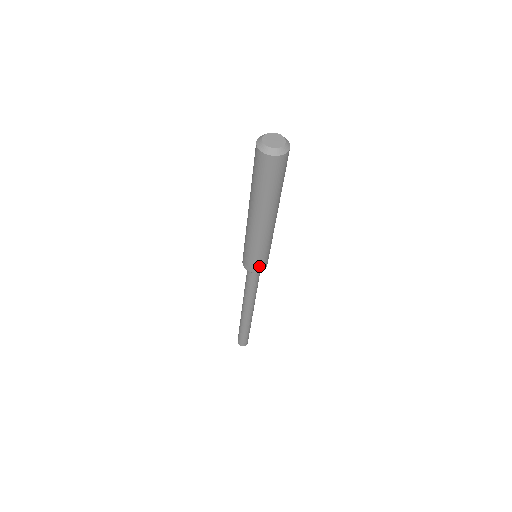
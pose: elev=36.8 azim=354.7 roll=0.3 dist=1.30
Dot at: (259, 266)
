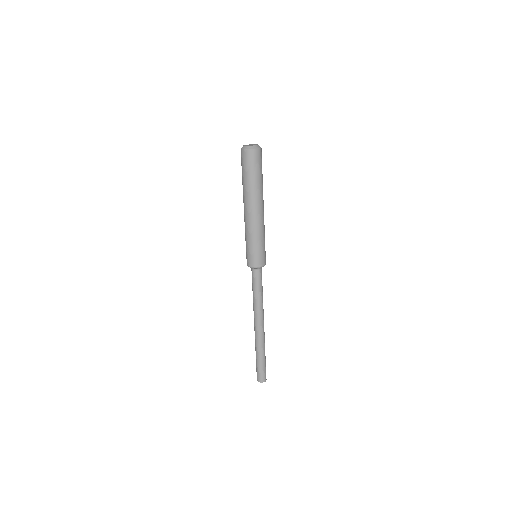
Dot at: (258, 259)
